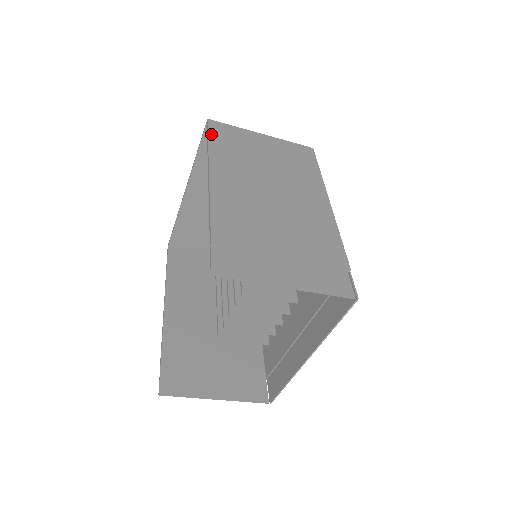
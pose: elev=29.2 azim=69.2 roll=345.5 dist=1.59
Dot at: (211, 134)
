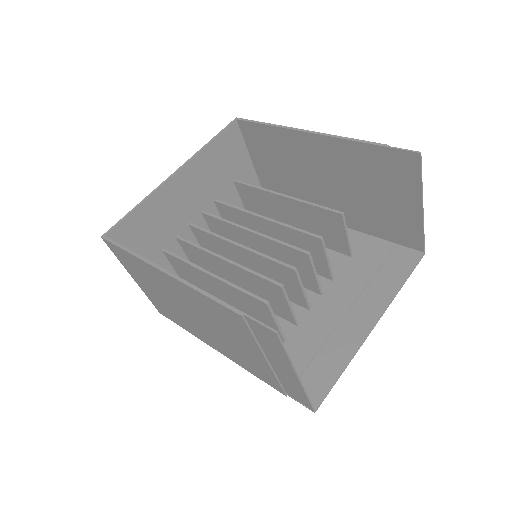
Dot at: (256, 123)
